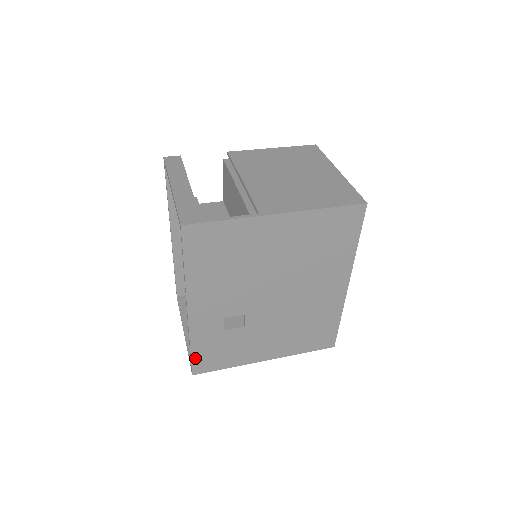
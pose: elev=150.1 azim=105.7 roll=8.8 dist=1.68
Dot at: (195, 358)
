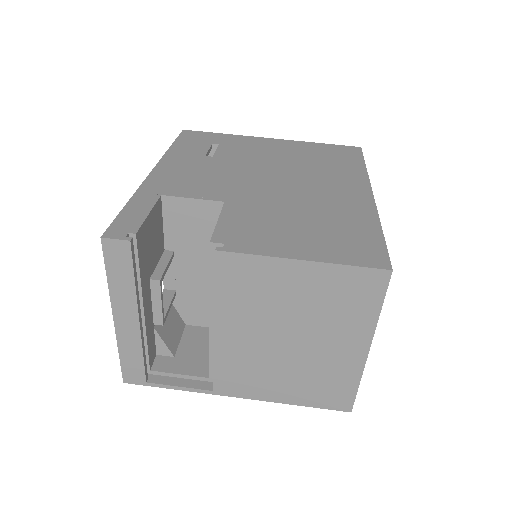
Dot at: occluded
